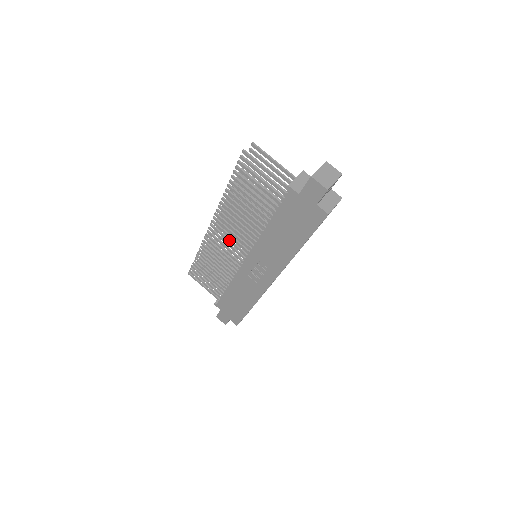
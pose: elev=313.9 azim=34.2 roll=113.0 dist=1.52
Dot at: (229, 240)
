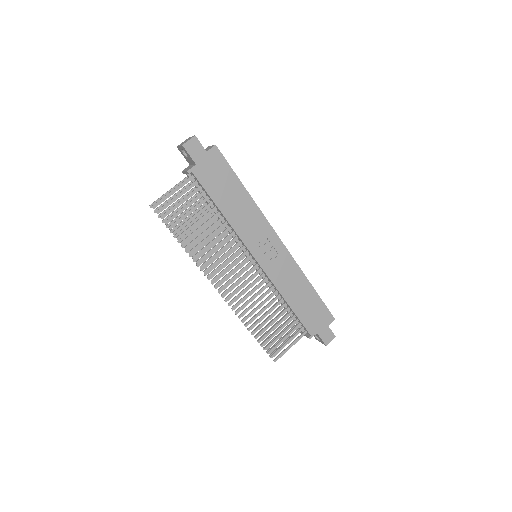
Dot at: (236, 275)
